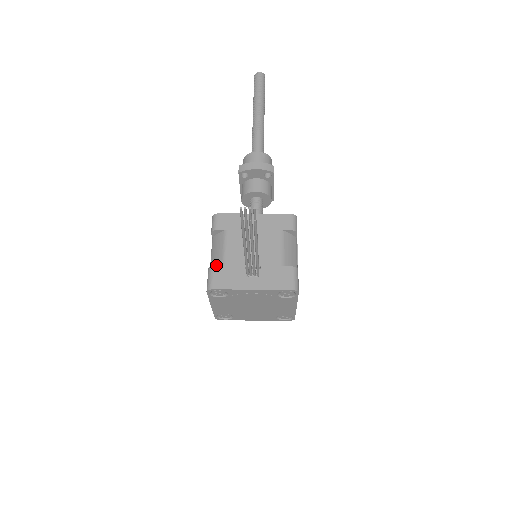
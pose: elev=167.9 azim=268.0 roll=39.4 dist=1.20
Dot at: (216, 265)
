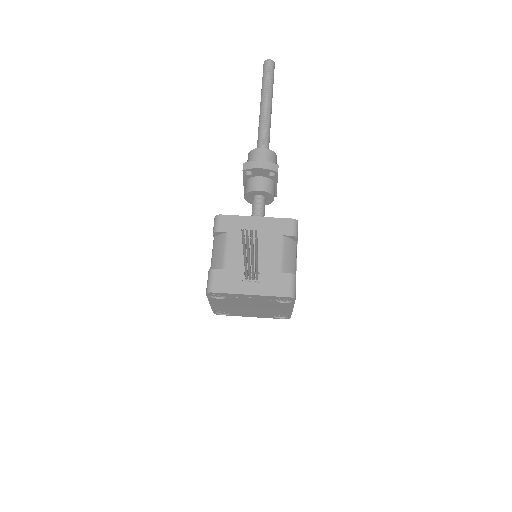
Dot at: (216, 267)
